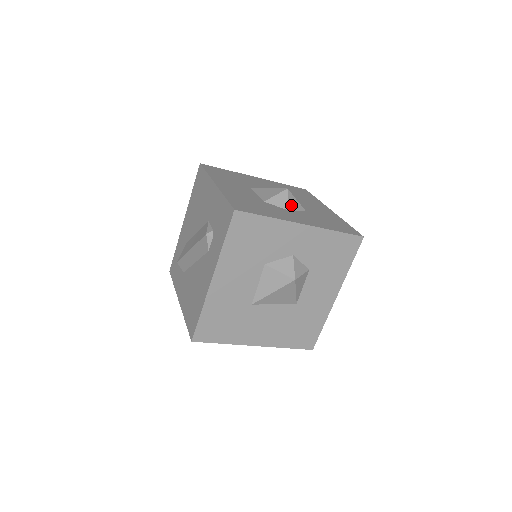
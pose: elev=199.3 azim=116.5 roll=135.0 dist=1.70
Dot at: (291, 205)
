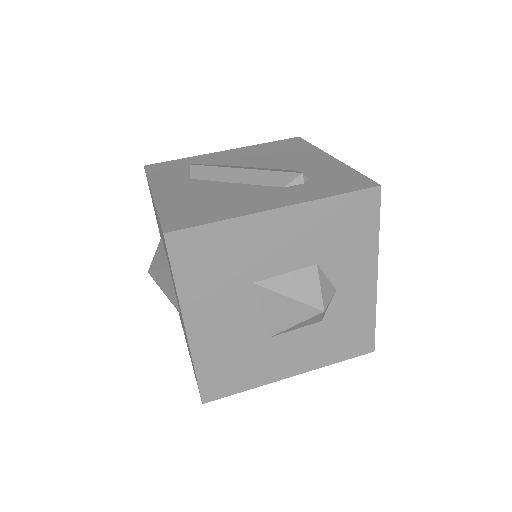
Dot at: occluded
